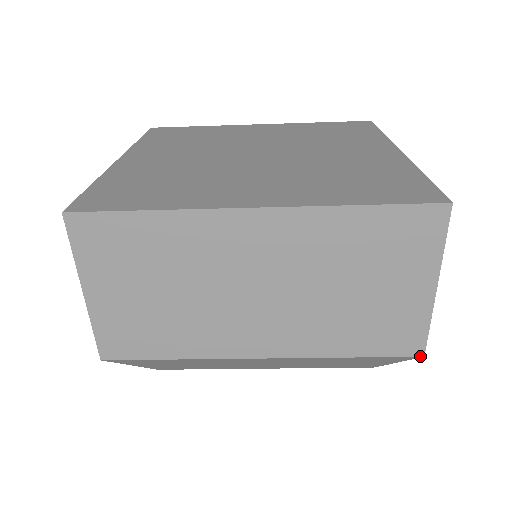
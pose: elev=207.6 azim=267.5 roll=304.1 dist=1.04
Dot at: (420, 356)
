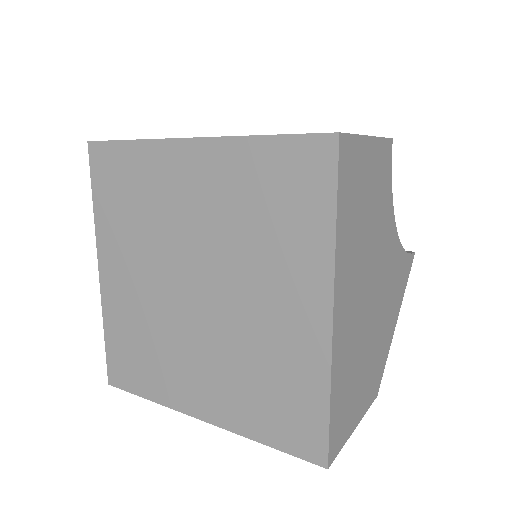
Dot at: occluded
